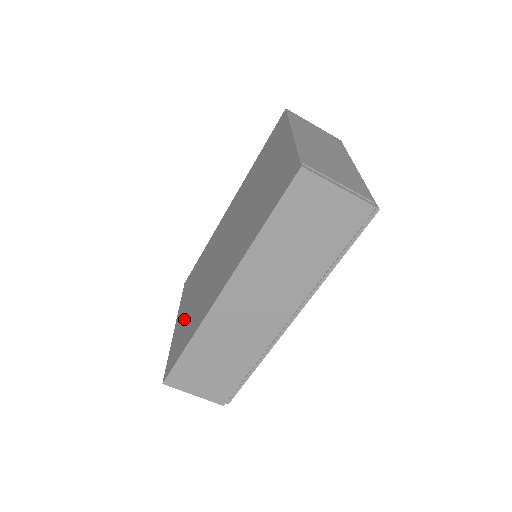
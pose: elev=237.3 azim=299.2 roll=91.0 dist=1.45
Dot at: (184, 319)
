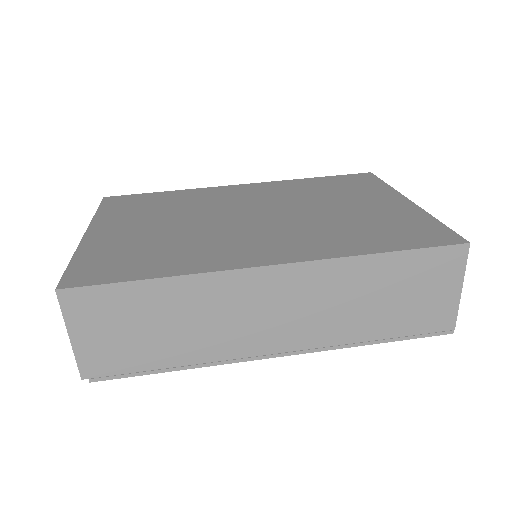
Dot at: (127, 239)
